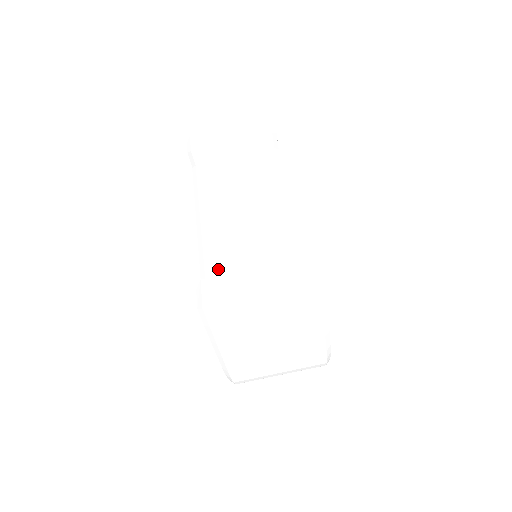
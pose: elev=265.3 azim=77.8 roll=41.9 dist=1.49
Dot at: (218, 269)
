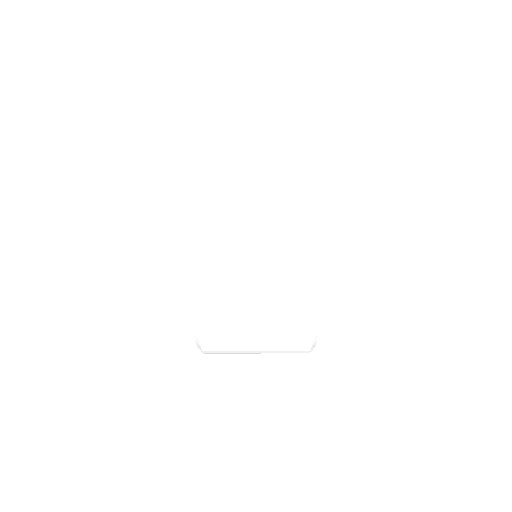
Dot at: occluded
